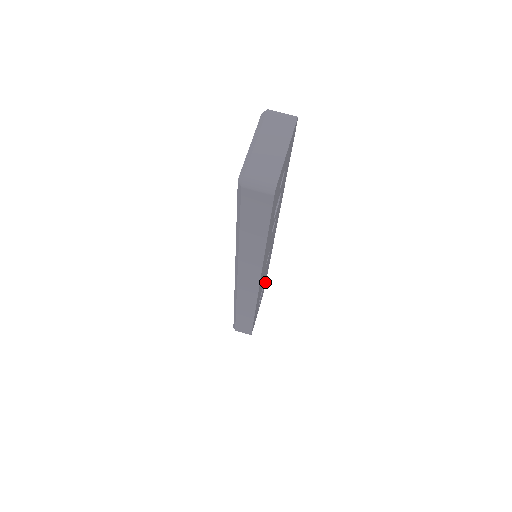
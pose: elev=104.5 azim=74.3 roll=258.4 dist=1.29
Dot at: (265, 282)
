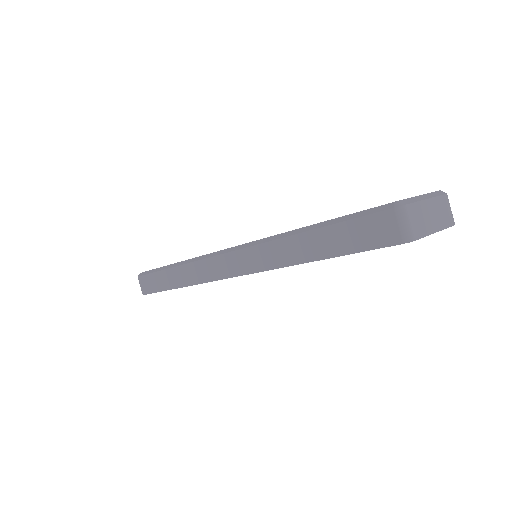
Dot at: occluded
